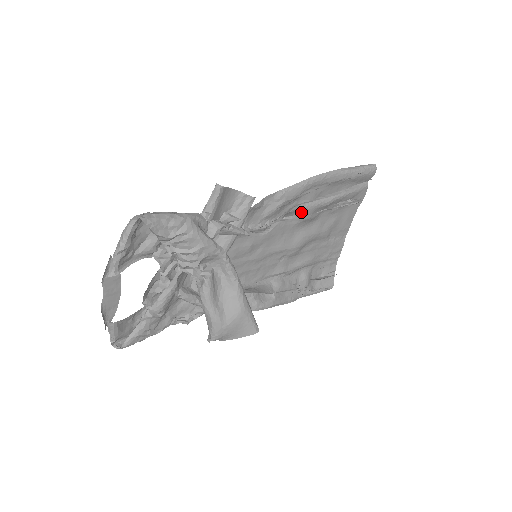
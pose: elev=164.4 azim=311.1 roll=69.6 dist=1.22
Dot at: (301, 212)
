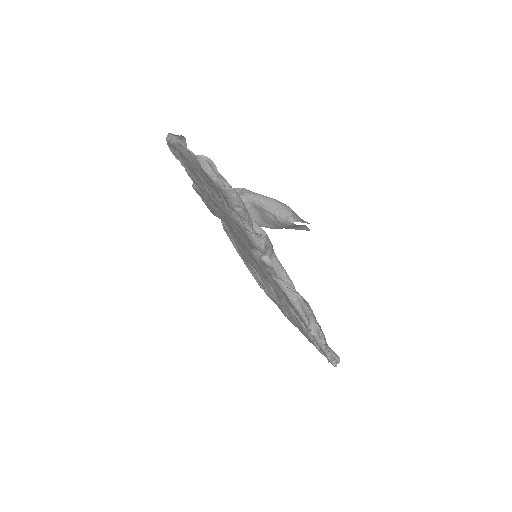
Dot at: occluded
